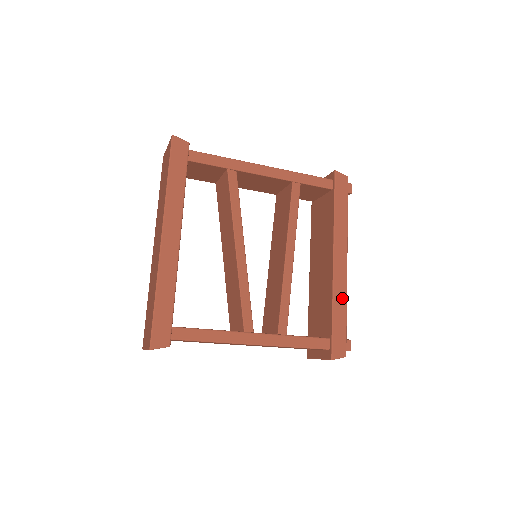
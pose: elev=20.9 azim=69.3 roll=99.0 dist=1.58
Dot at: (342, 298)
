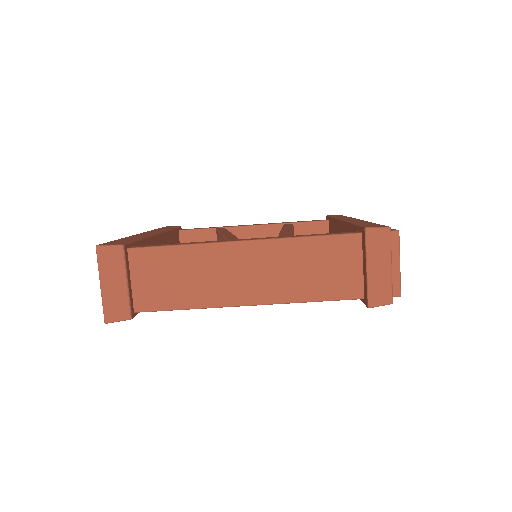
Dot at: occluded
